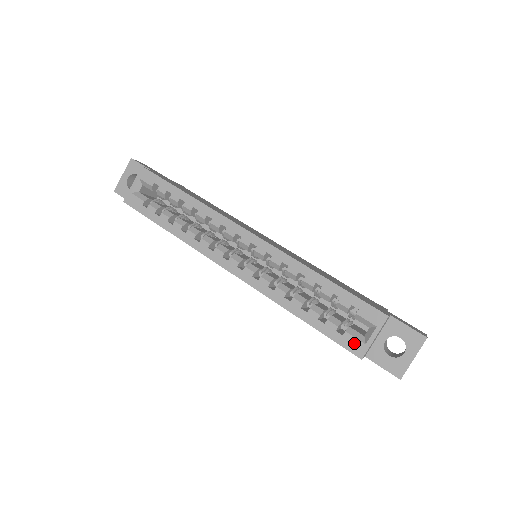
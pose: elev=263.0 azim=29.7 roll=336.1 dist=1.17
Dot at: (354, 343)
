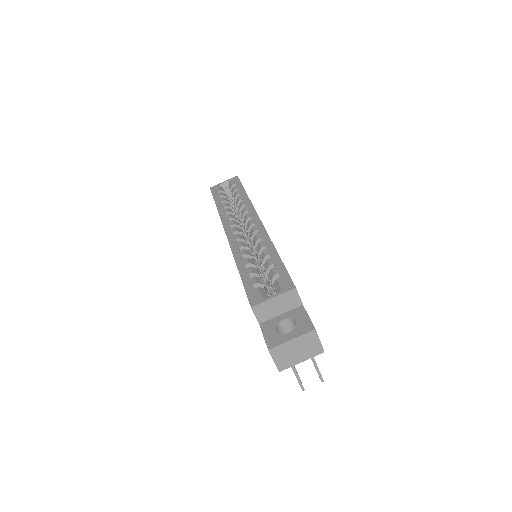
Dot at: (256, 295)
